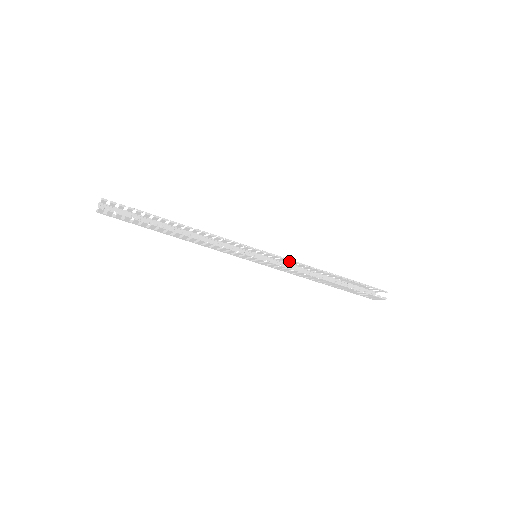
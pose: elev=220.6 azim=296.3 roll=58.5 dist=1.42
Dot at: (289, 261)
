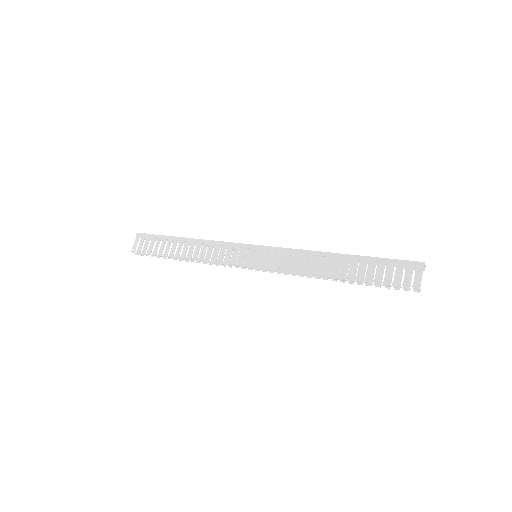
Dot at: (285, 263)
